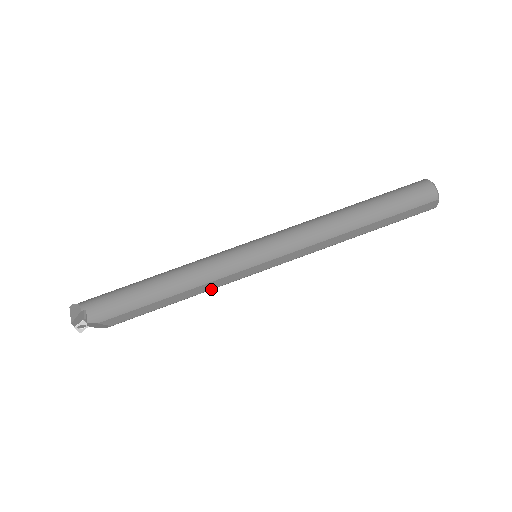
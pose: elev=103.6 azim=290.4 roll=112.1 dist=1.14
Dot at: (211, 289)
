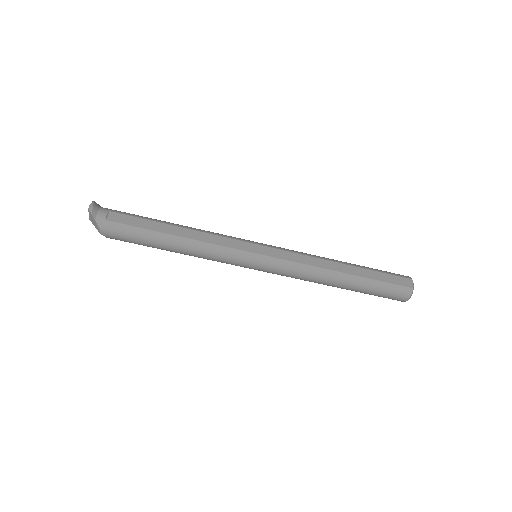
Dot at: occluded
